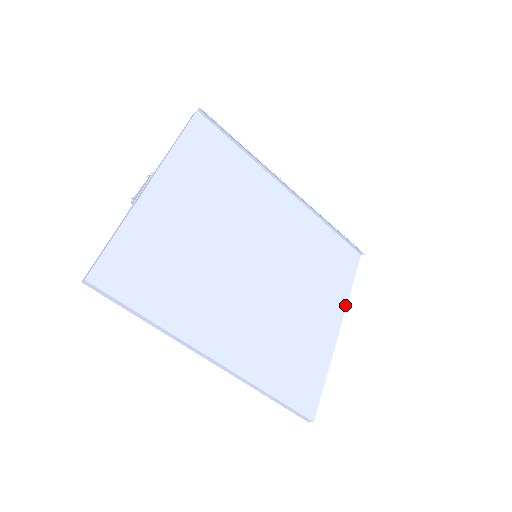
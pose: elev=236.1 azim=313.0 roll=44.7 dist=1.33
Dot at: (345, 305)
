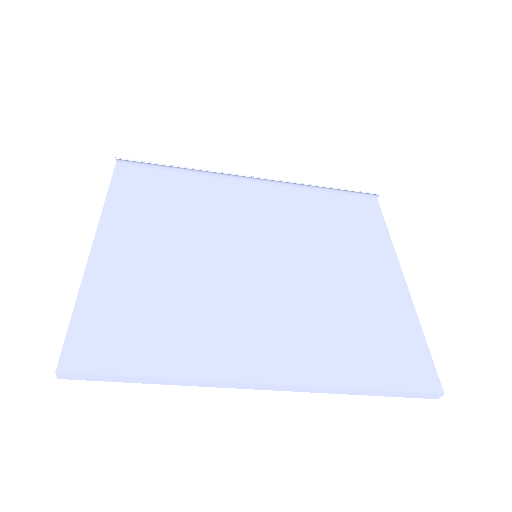
Dot at: (393, 252)
